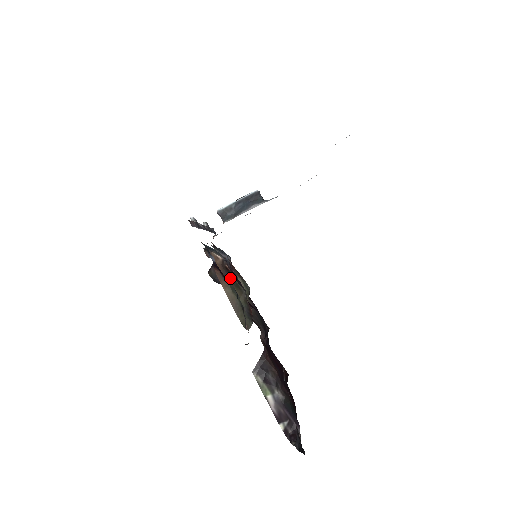
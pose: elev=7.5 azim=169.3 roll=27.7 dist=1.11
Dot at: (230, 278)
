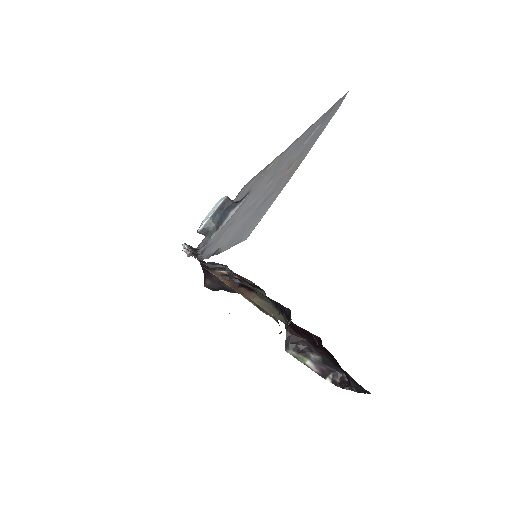
Dot at: occluded
